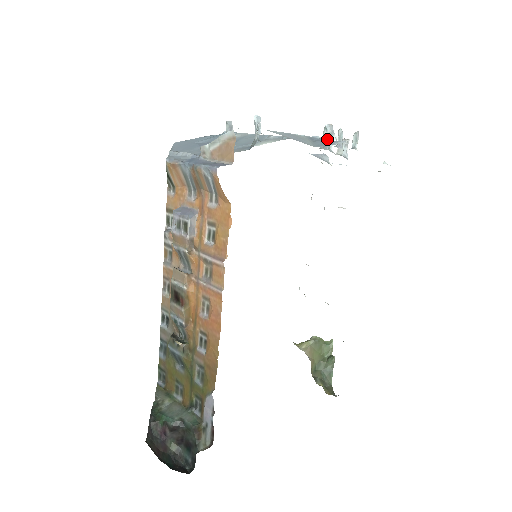
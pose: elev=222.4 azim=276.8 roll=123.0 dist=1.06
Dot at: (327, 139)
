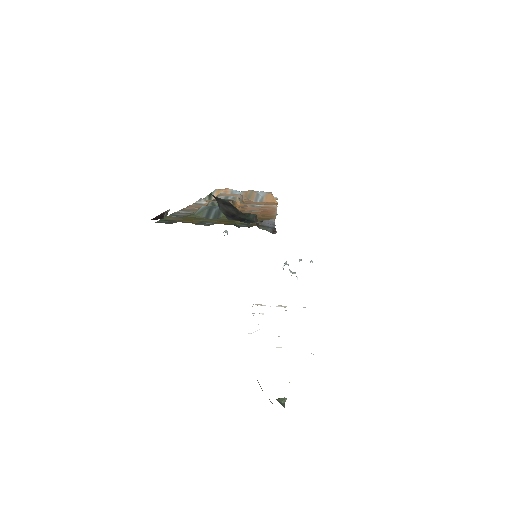
Dot at: occluded
